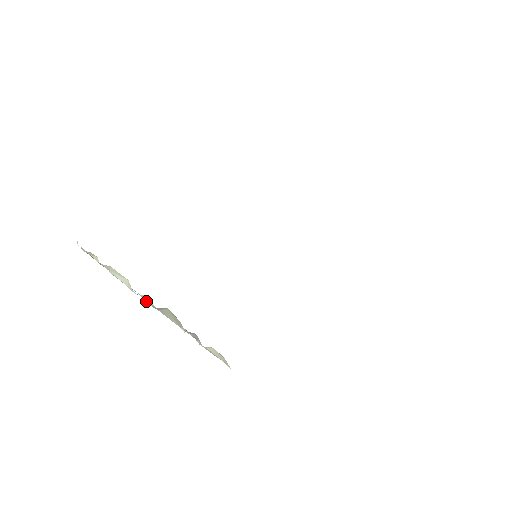
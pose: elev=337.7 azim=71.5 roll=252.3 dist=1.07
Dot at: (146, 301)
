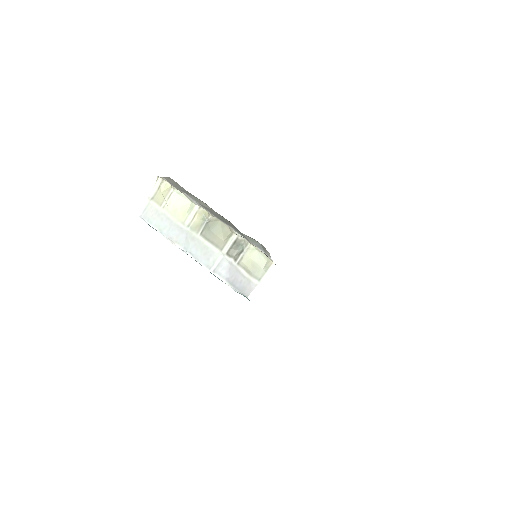
Dot at: (200, 224)
